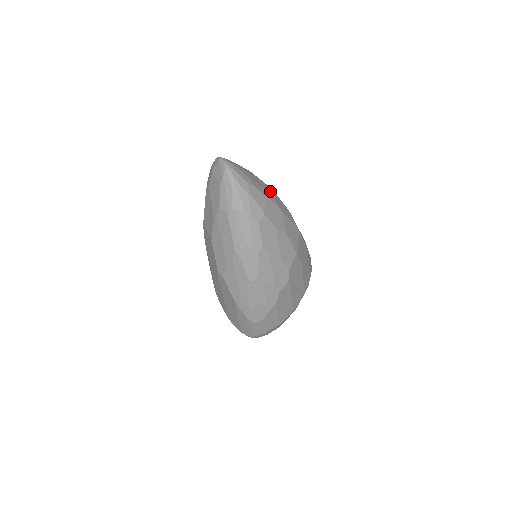
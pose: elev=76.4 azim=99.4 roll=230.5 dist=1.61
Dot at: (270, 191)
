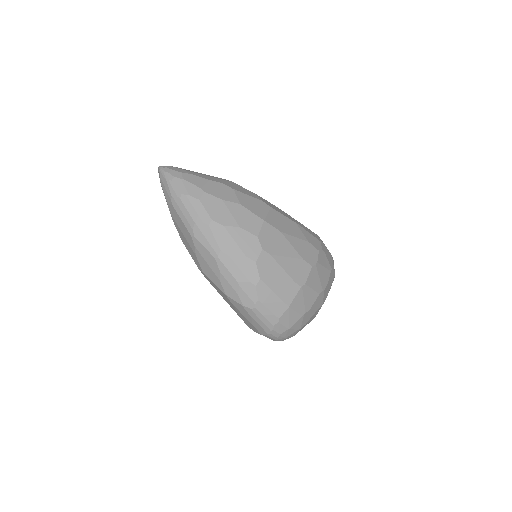
Dot at: (219, 179)
